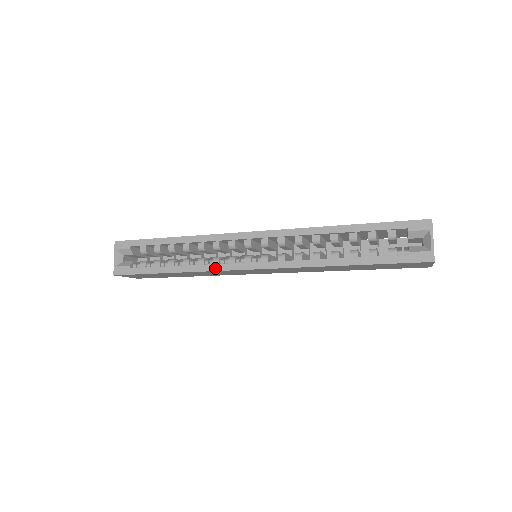
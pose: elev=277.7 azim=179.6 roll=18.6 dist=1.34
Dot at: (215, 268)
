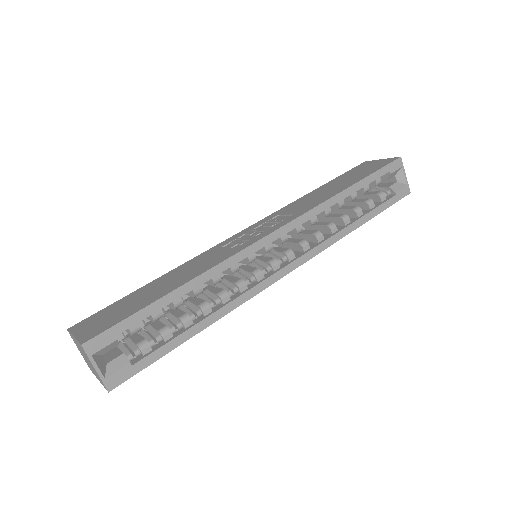
Dot at: (249, 295)
